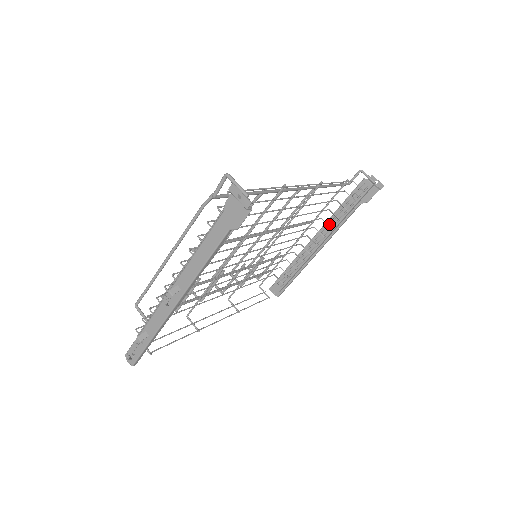
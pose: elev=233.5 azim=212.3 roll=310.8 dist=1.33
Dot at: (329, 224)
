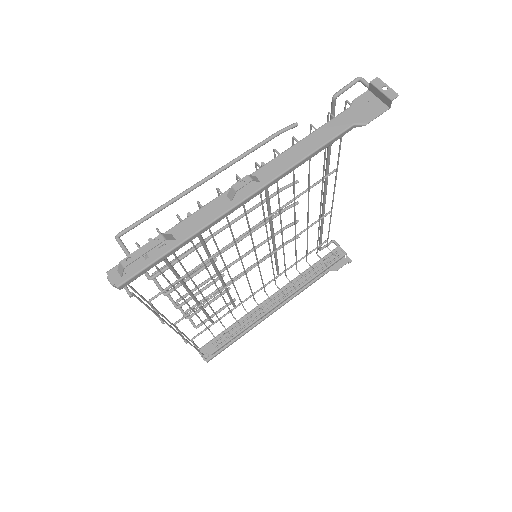
Dot at: (293, 284)
